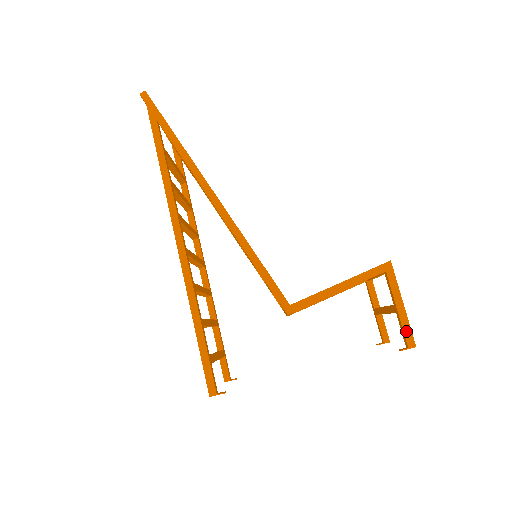
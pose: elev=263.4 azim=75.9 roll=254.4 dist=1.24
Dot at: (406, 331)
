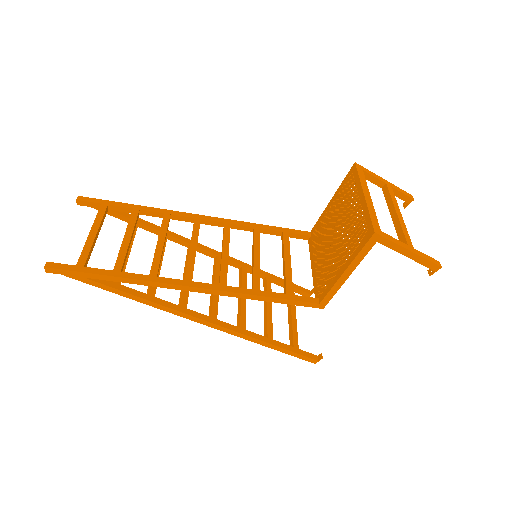
Dot at: (426, 264)
